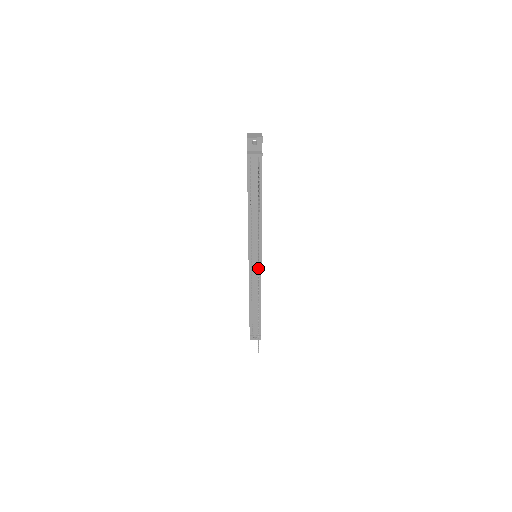
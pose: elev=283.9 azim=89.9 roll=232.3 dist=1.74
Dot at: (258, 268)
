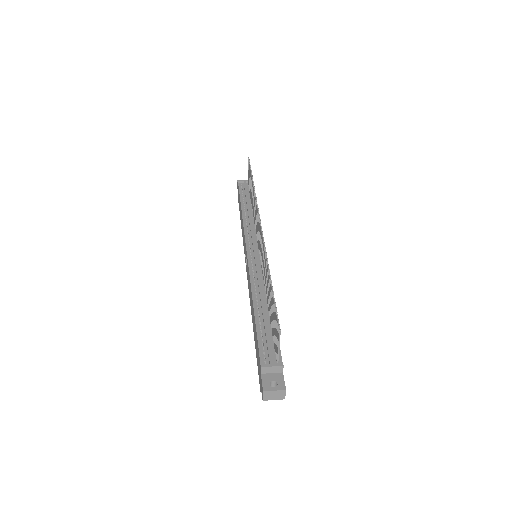
Dot at: (258, 213)
